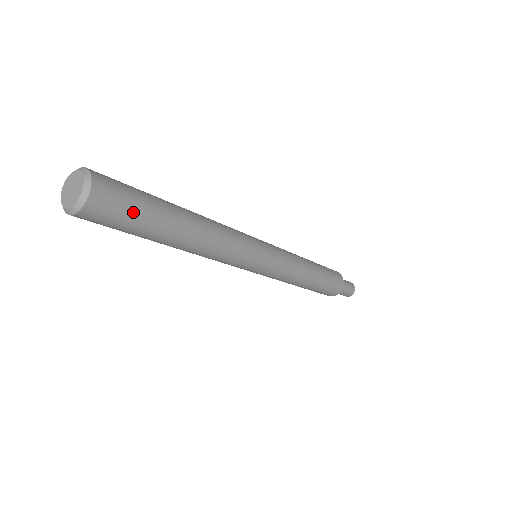
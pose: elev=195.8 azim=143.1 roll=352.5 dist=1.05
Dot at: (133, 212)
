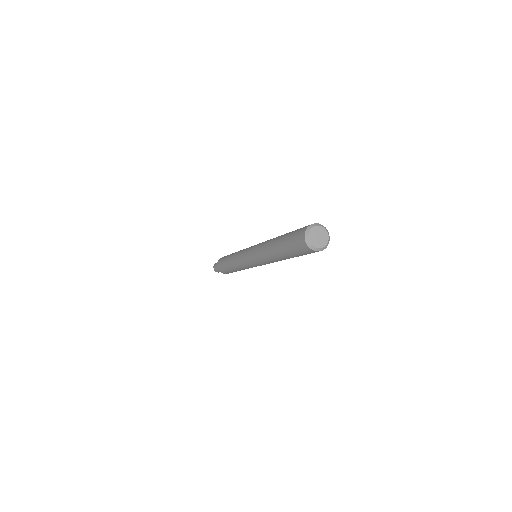
Dot at: occluded
